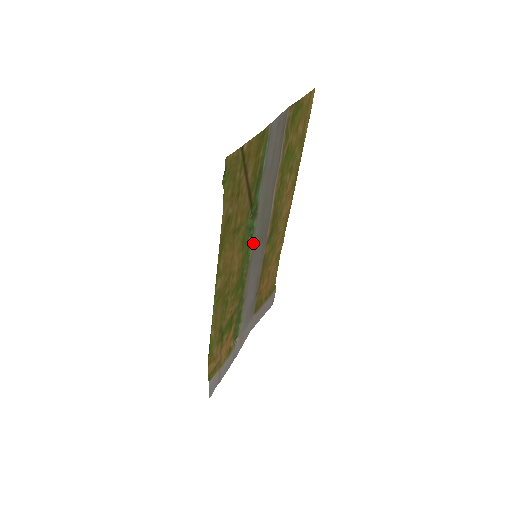
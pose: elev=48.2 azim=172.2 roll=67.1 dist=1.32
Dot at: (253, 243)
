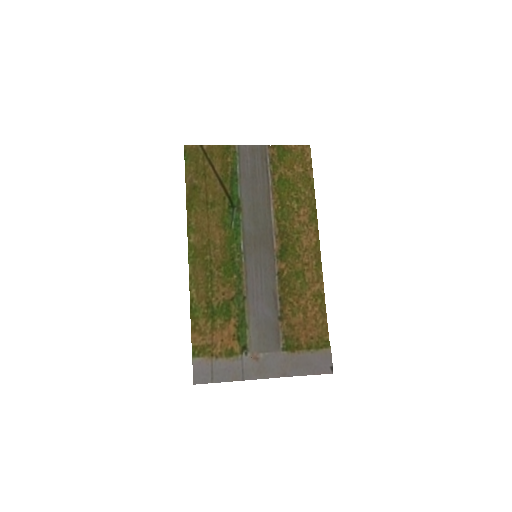
Dot at: (244, 236)
